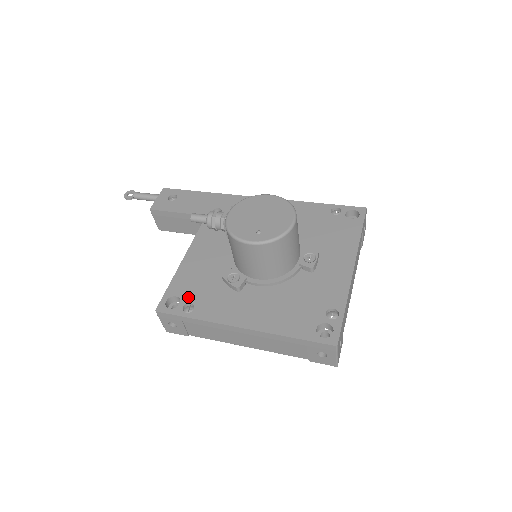
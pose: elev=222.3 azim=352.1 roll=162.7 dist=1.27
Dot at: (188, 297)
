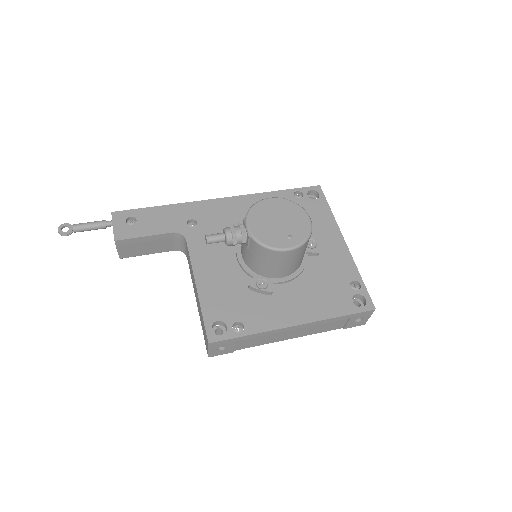
Dot at: (230, 317)
